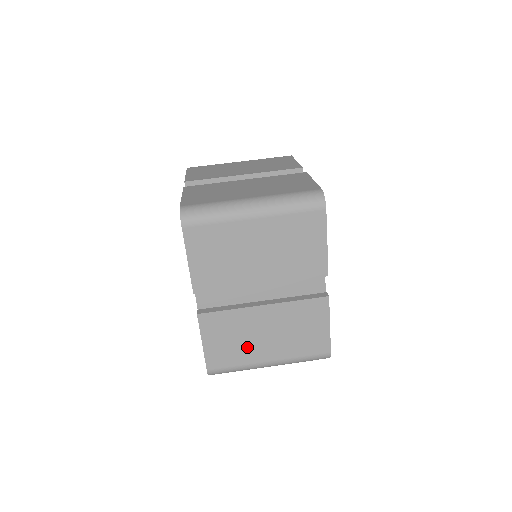
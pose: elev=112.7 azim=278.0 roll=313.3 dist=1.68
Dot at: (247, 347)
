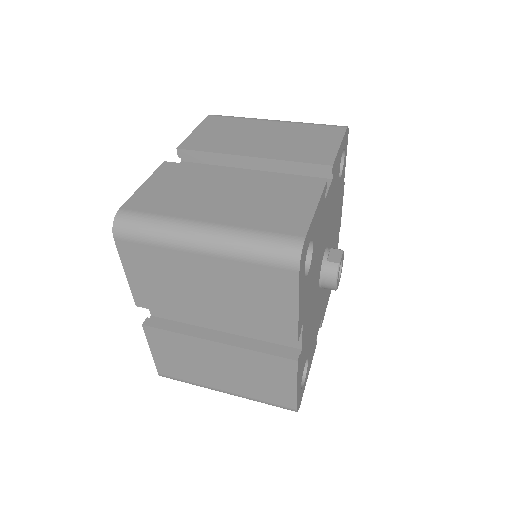
Dot at: (199, 371)
